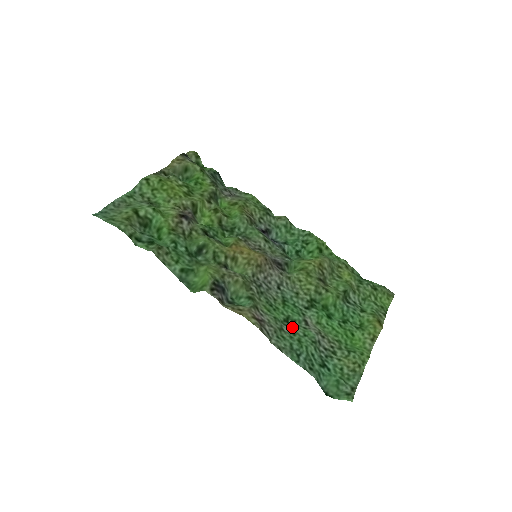
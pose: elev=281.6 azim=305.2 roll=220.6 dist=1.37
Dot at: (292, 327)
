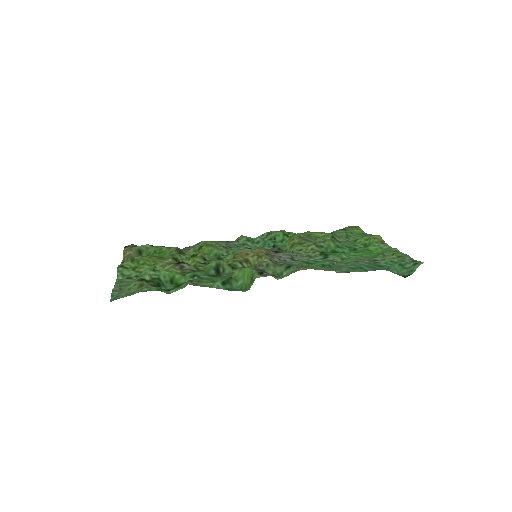
Dot at: (333, 267)
